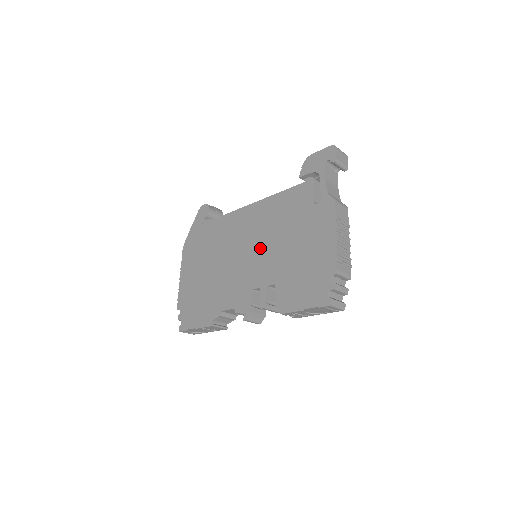
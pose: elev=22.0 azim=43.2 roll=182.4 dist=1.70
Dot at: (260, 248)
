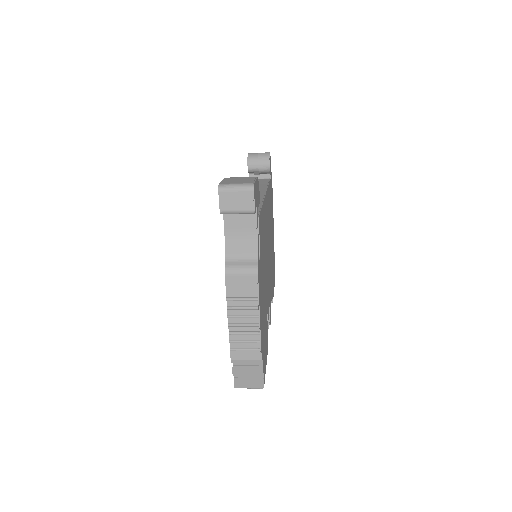
Dot at: occluded
